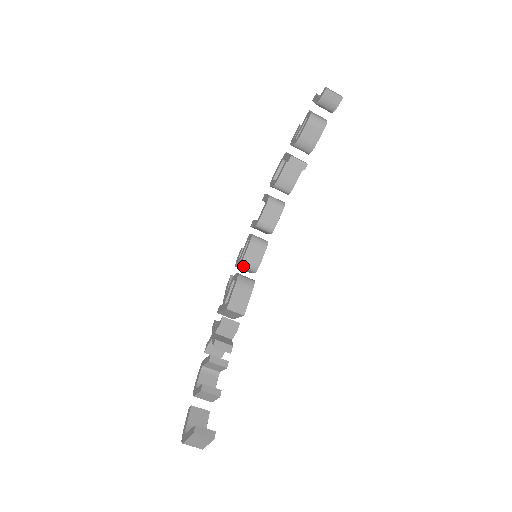
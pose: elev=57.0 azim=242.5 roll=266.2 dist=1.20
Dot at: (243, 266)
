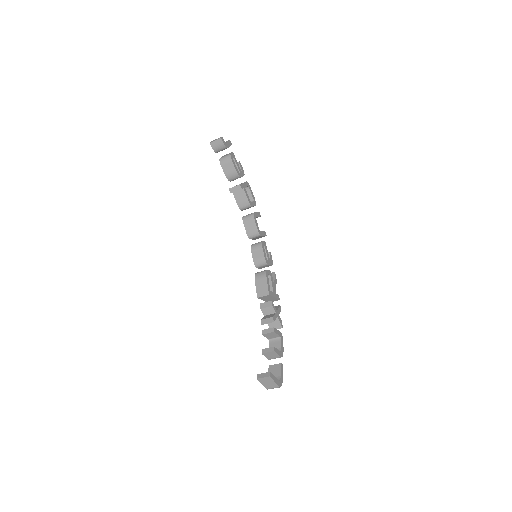
Dot at: (258, 266)
